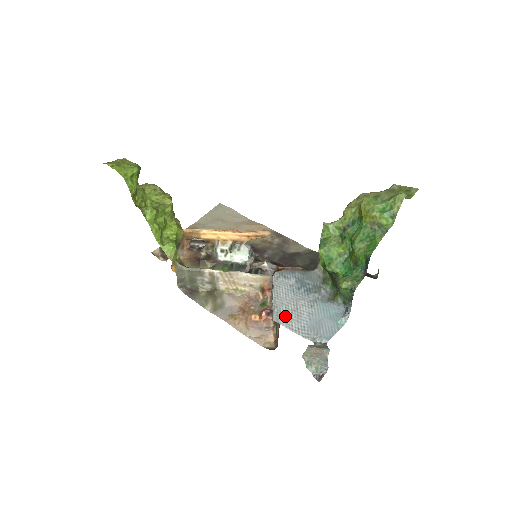
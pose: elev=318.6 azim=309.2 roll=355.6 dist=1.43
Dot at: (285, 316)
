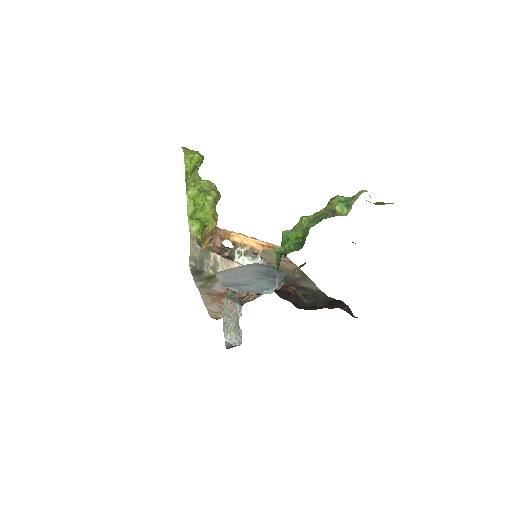
Dot at: (227, 275)
